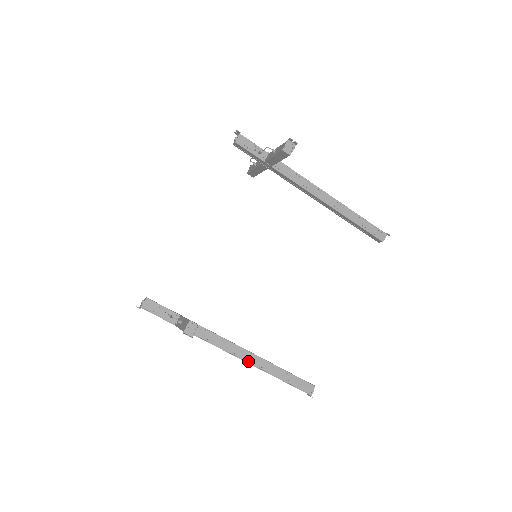
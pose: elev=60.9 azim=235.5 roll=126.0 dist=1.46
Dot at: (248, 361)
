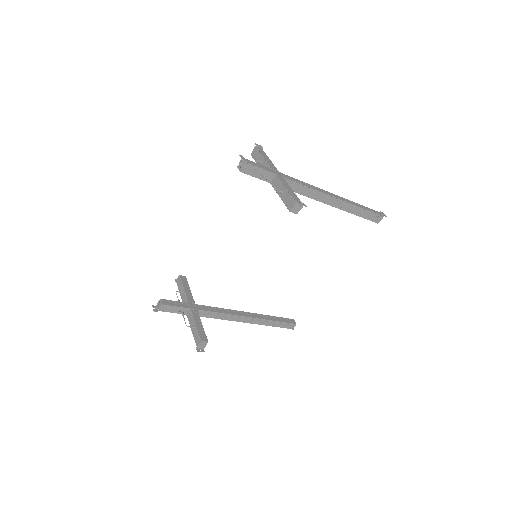
Dot at: (245, 322)
